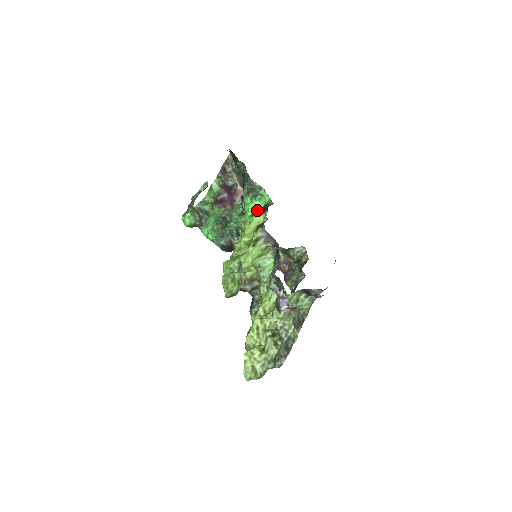
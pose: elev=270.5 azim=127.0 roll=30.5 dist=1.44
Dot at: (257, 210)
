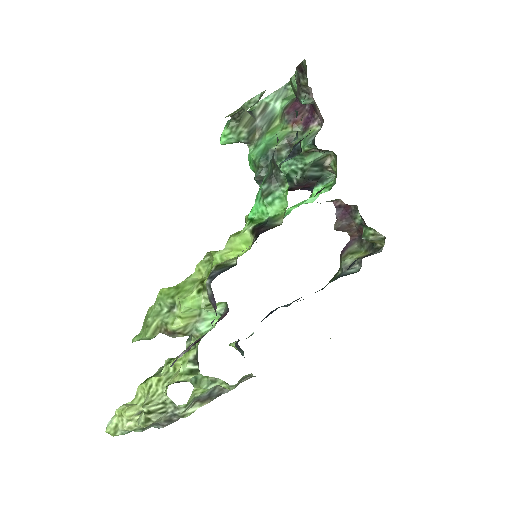
Dot at: (260, 217)
